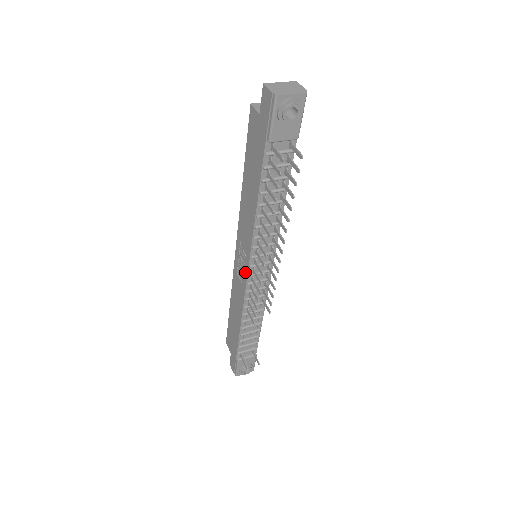
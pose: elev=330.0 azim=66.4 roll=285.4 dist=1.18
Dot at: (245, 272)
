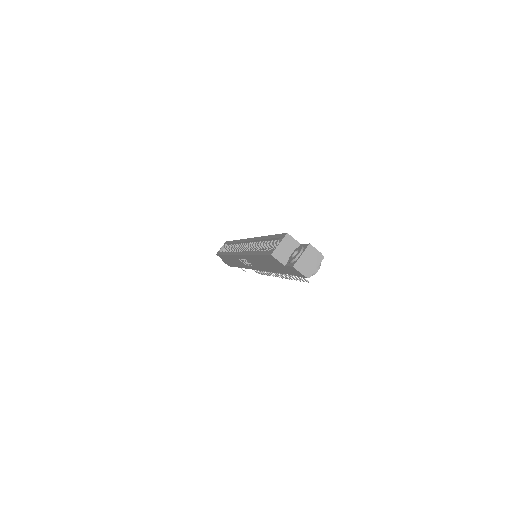
Dot at: (252, 268)
